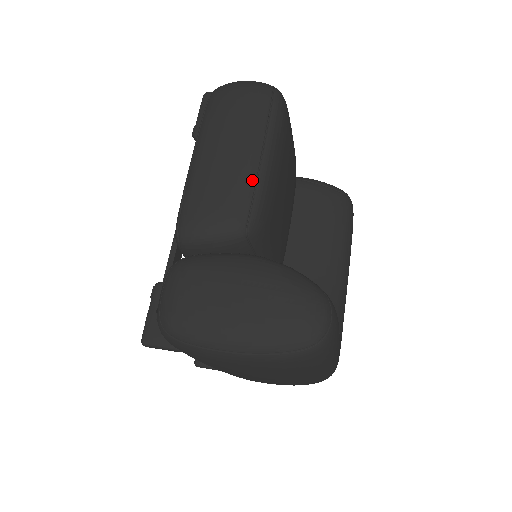
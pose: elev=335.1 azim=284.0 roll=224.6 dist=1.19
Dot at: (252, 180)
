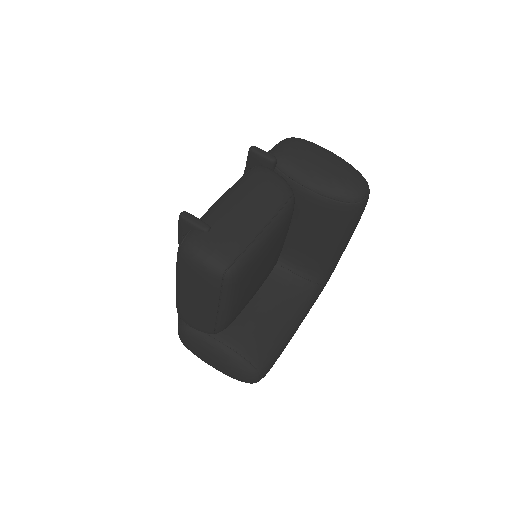
Dot at: (213, 321)
